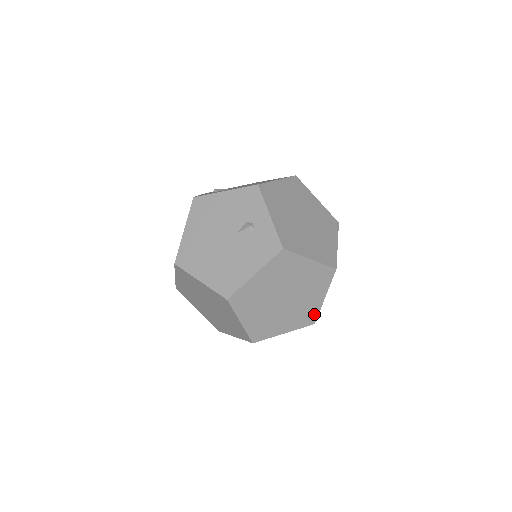
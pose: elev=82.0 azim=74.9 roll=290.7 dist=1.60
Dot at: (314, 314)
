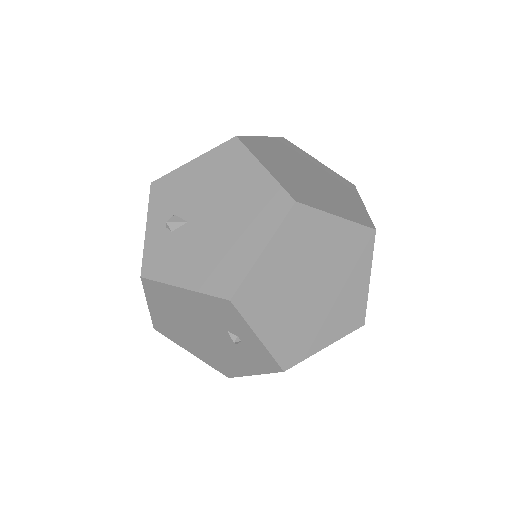
Dot at: occluded
